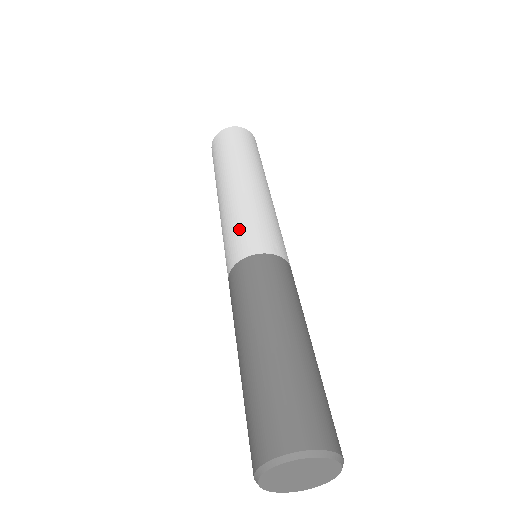
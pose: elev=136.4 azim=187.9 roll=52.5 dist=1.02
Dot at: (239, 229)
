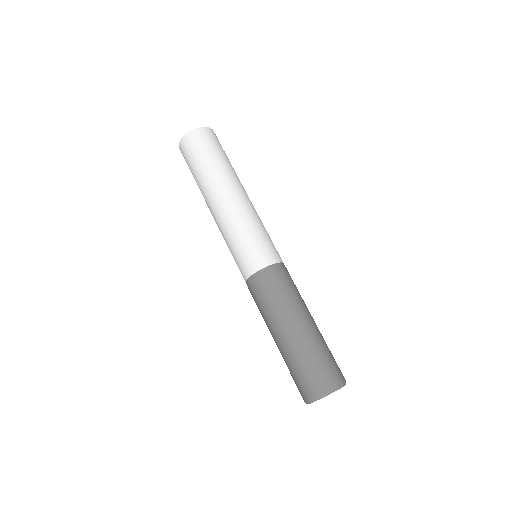
Dot at: (235, 253)
